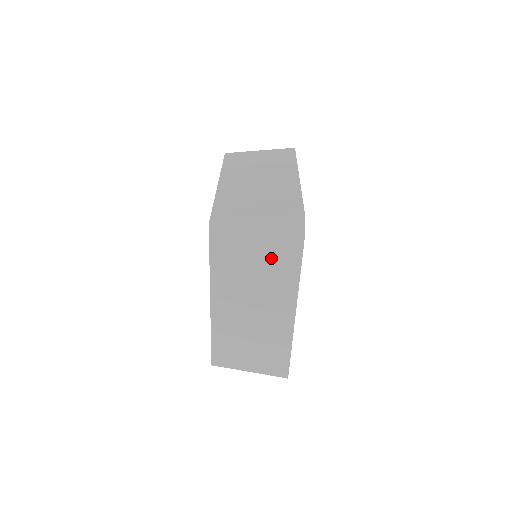
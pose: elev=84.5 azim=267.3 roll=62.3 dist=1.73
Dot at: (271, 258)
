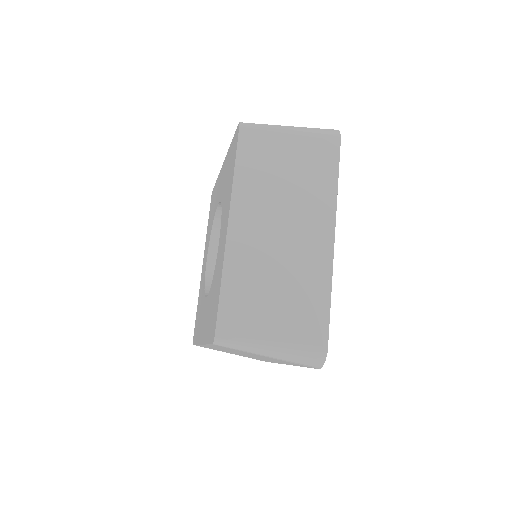
Dot at: (277, 360)
